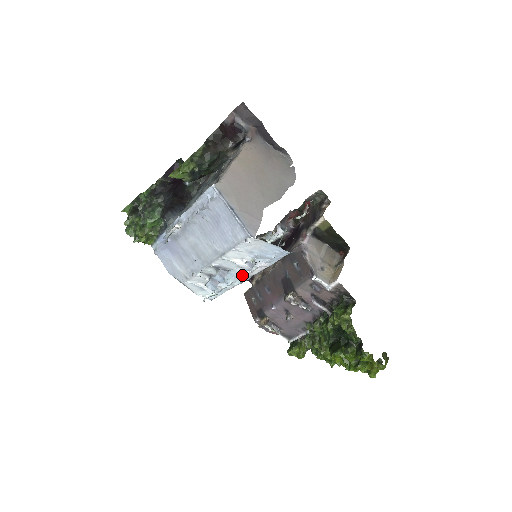
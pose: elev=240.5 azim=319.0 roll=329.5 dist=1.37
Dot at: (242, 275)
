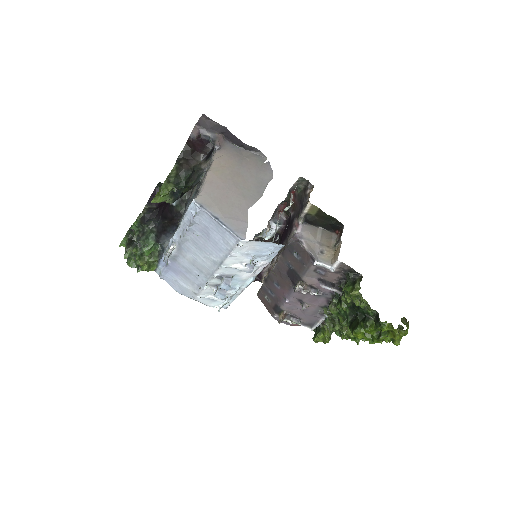
Dot at: (246, 278)
